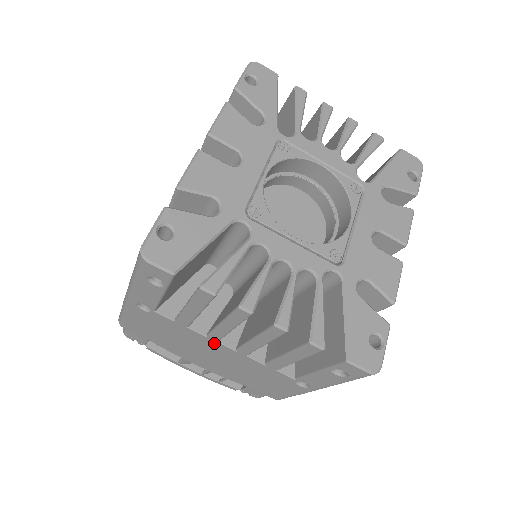
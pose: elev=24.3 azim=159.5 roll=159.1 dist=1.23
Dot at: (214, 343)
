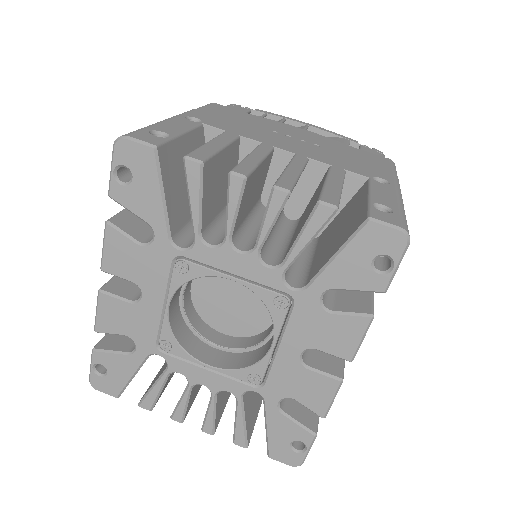
Dot at: occluded
